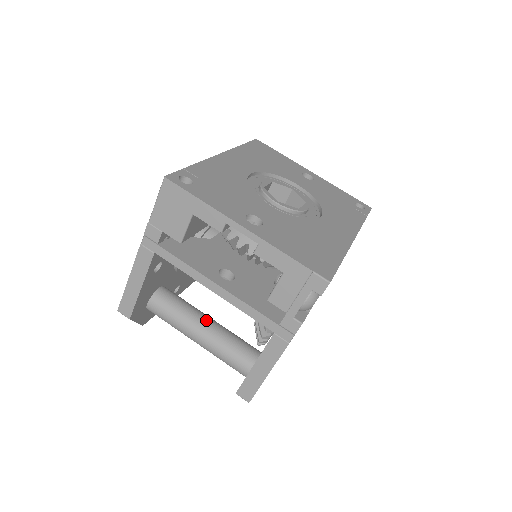
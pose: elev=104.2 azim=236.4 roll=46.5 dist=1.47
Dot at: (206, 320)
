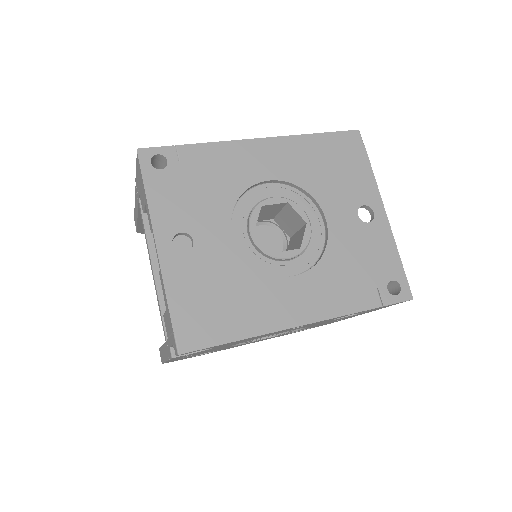
Dot at: occluded
